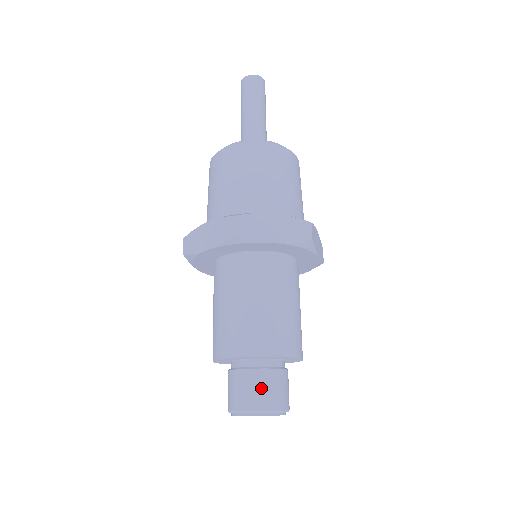
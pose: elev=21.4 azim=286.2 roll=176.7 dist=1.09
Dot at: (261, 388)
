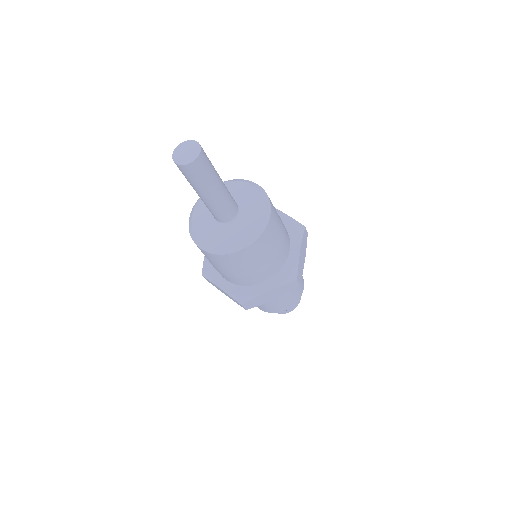
Dot at: occluded
